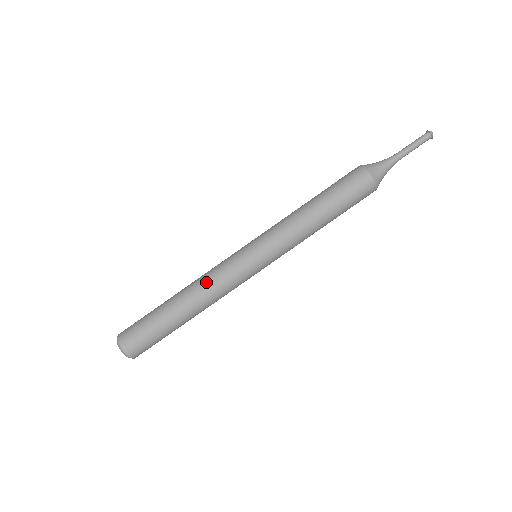
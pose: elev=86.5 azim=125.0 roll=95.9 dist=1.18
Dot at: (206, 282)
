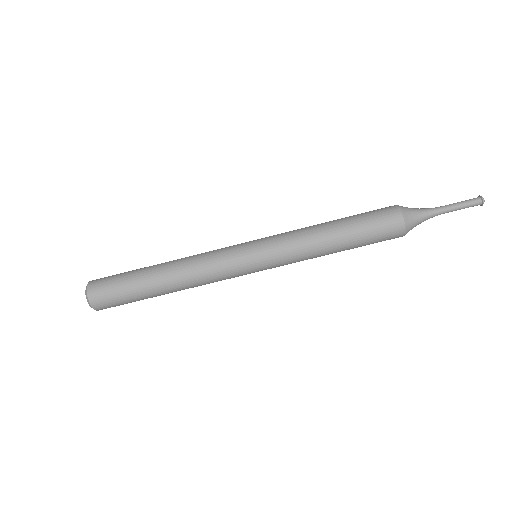
Dot at: (196, 262)
